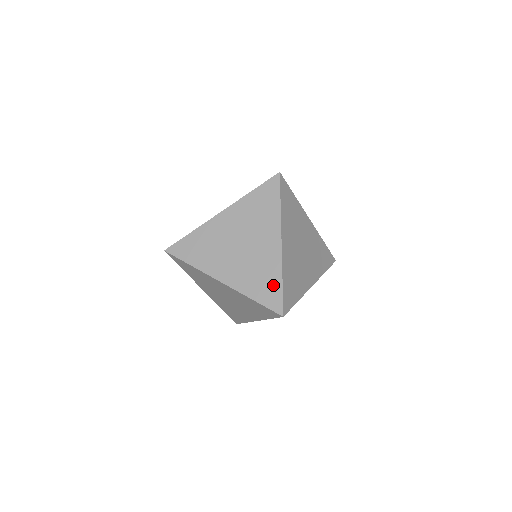
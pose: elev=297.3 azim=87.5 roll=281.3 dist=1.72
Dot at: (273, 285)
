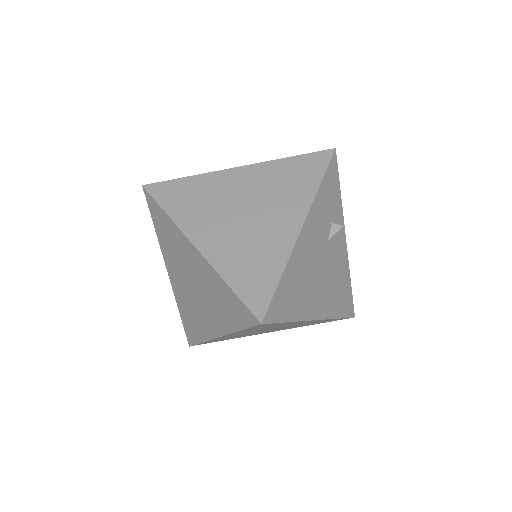
Dot at: (195, 333)
